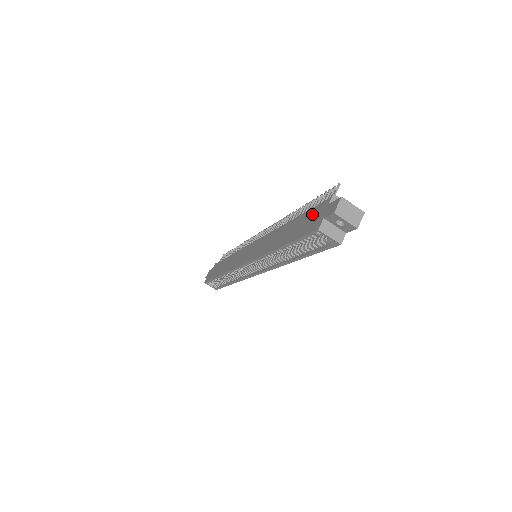
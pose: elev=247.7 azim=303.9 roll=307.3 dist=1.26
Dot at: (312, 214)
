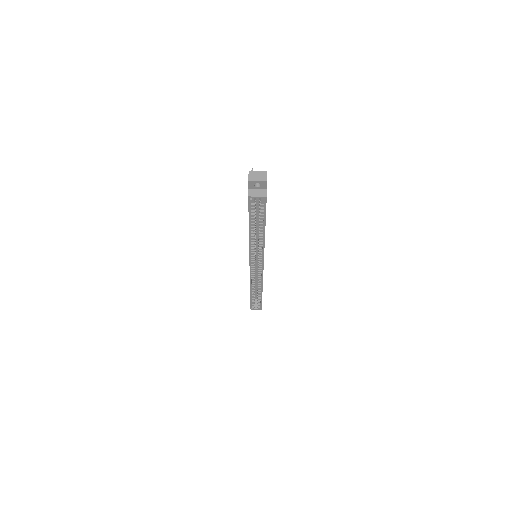
Dot at: occluded
